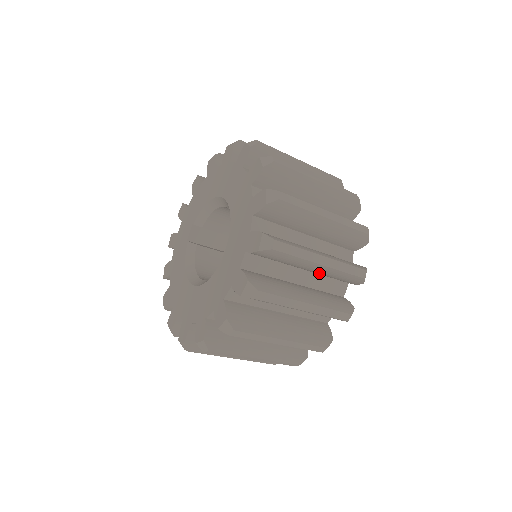
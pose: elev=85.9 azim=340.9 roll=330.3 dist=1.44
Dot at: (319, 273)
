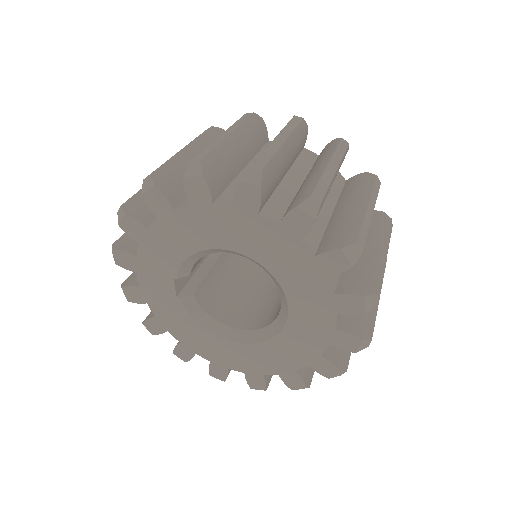
Dot at: occluded
